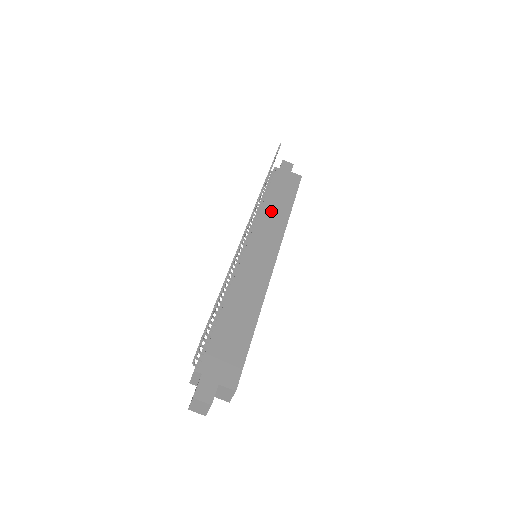
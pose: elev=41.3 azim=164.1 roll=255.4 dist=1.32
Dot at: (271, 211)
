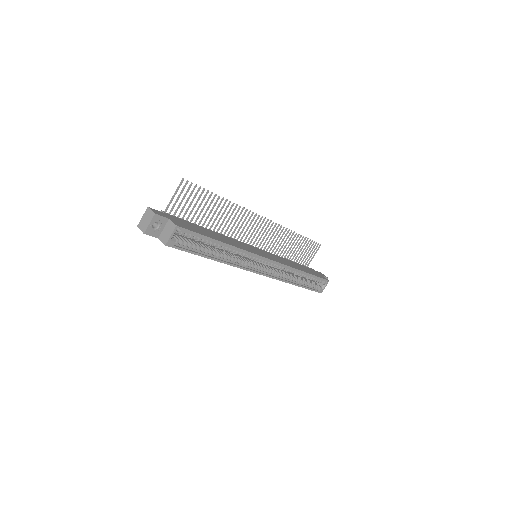
Dot at: (288, 261)
